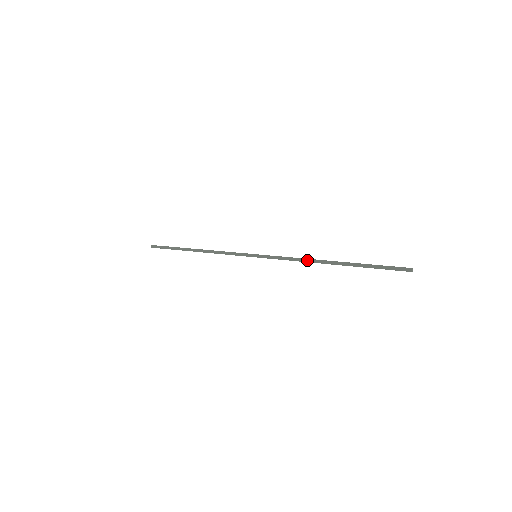
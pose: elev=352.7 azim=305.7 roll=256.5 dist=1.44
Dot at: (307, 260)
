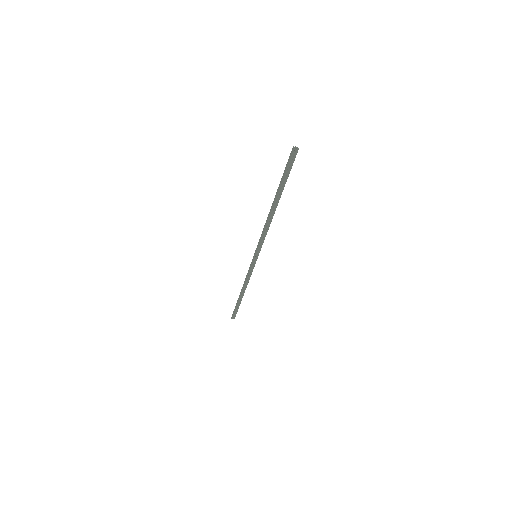
Dot at: (266, 222)
